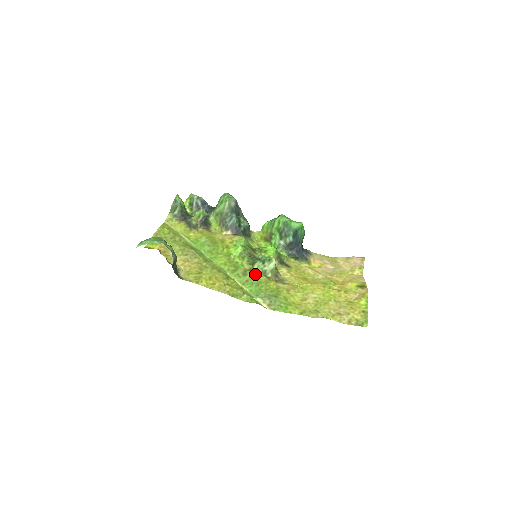
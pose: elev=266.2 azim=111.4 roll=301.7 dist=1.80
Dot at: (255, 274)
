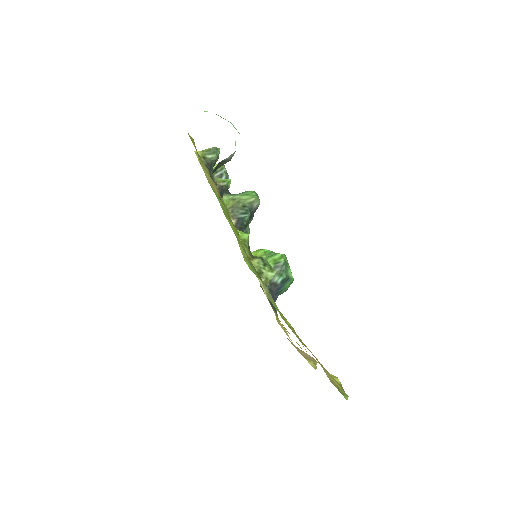
Dot at: (253, 265)
